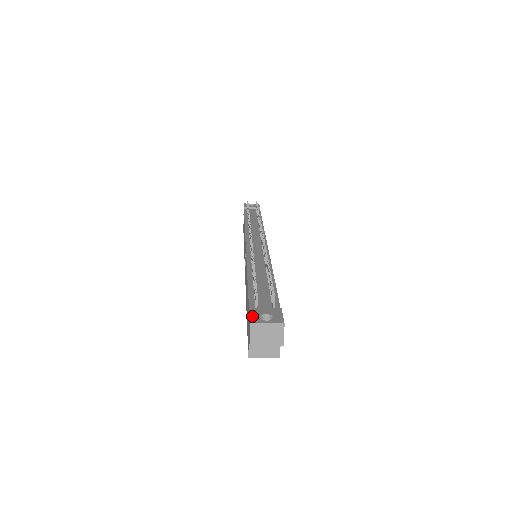
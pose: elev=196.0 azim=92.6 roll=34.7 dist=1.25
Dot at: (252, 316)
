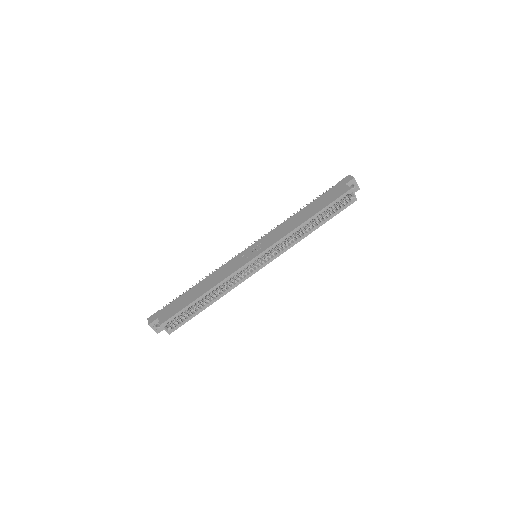
Dot at: (344, 179)
